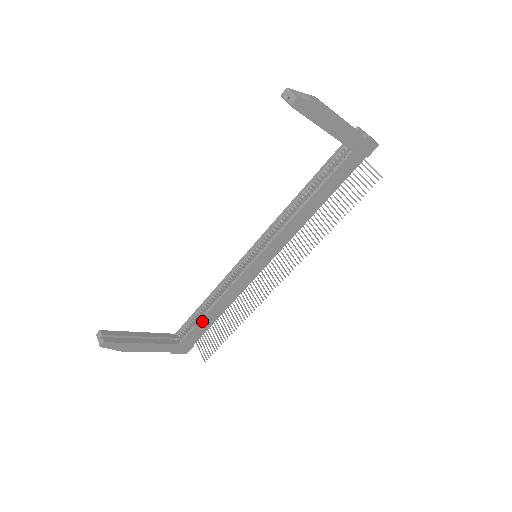
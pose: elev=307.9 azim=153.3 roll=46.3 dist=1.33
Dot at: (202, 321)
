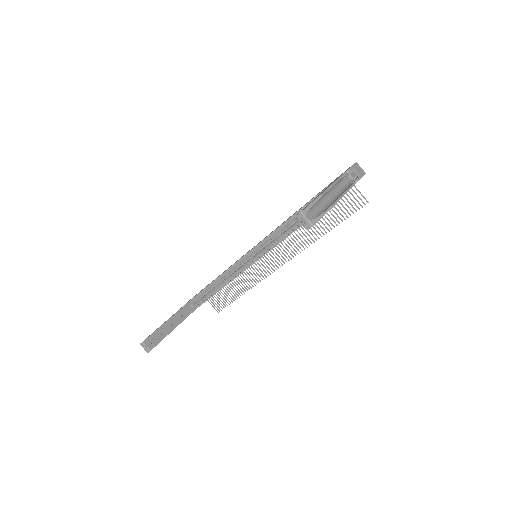
Dot at: occluded
